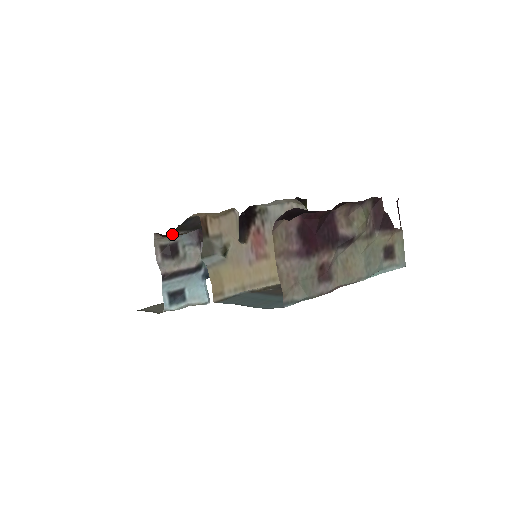
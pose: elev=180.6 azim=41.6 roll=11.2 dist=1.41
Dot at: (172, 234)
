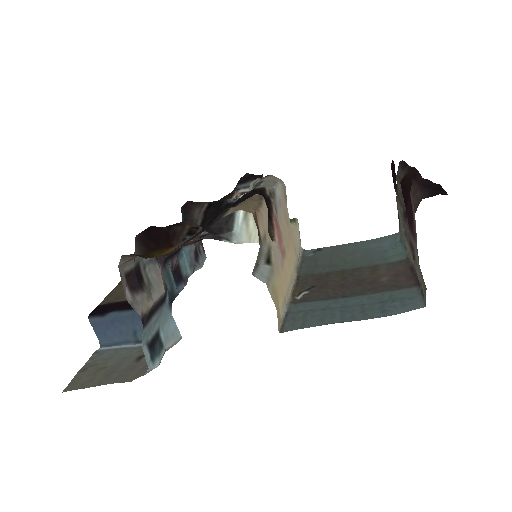
Dot at: (172, 250)
